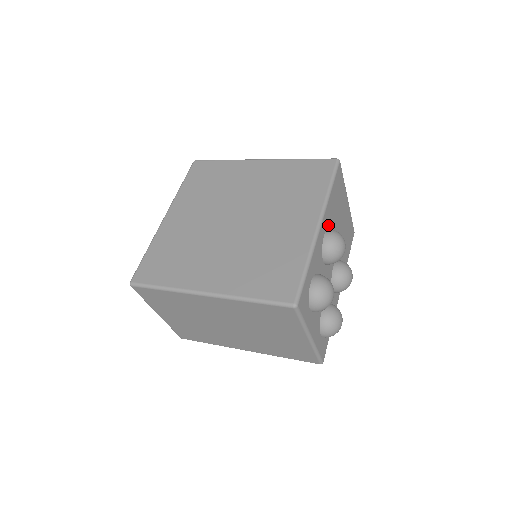
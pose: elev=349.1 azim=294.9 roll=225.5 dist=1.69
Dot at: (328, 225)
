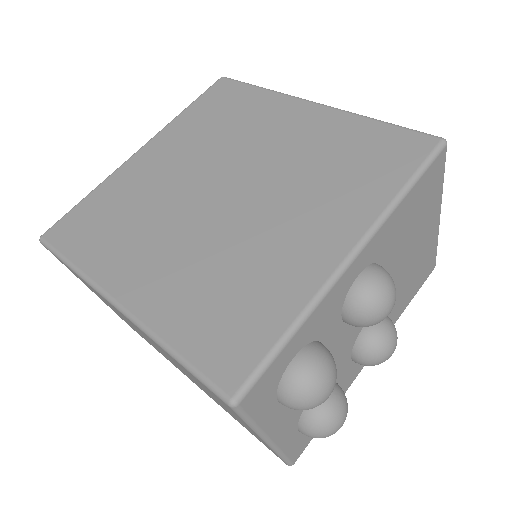
Dot at: (376, 256)
